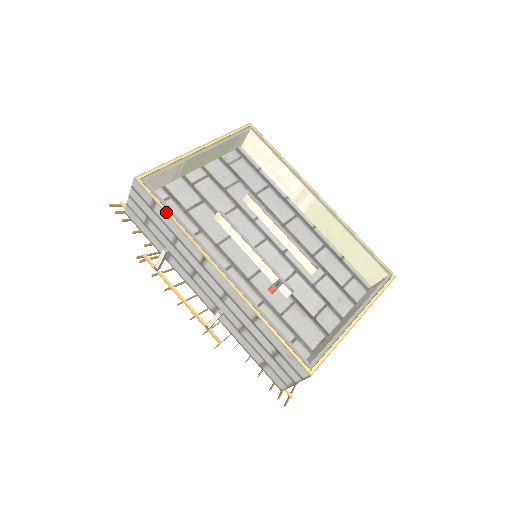
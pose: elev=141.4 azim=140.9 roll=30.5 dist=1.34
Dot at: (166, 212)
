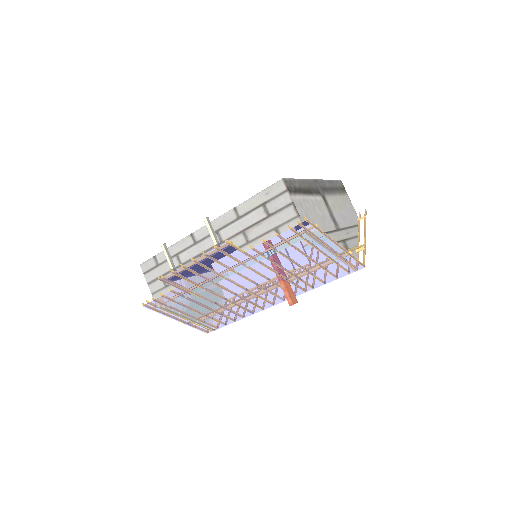
Dot at: (162, 251)
